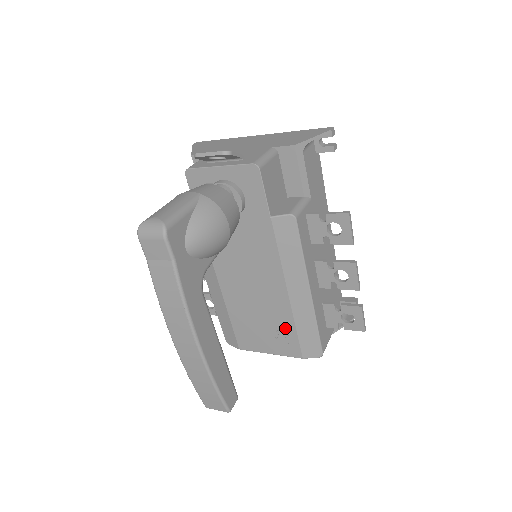
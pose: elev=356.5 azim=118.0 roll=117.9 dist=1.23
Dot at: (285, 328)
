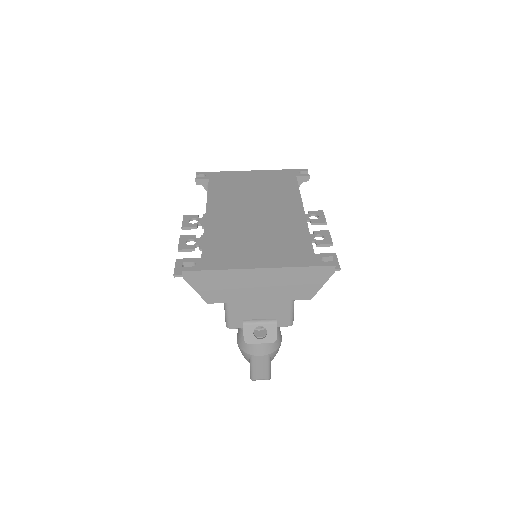
Dot at: occluded
